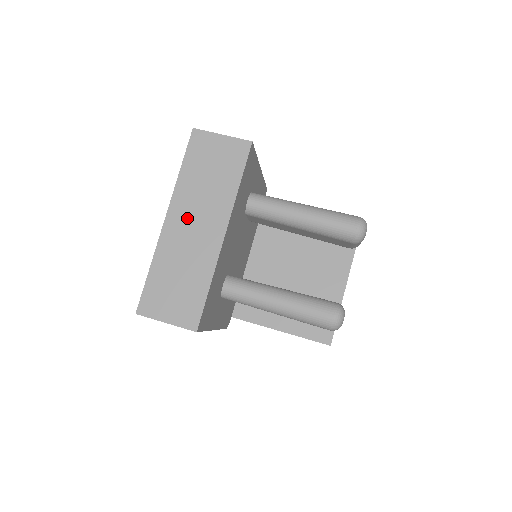
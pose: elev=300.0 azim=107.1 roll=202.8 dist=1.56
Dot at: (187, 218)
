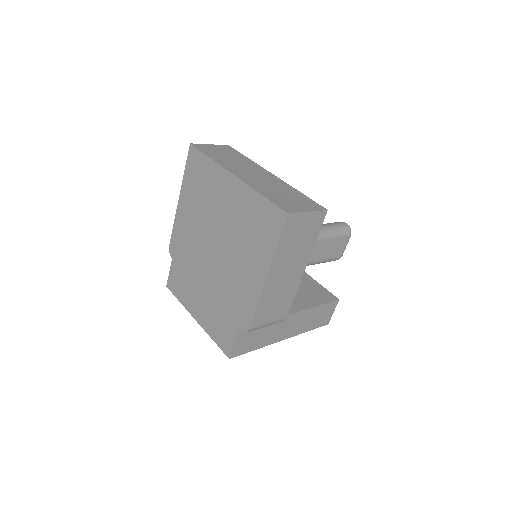
Dot at: (245, 172)
